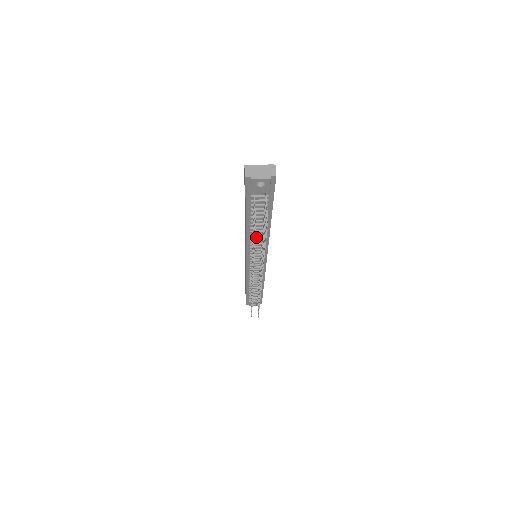
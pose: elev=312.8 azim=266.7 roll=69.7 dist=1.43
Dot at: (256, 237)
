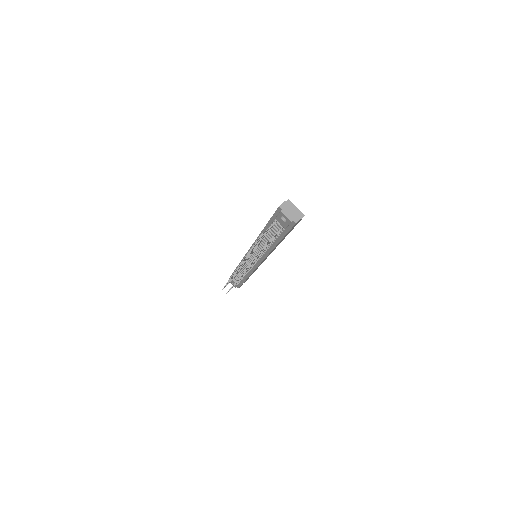
Dot at: (262, 245)
